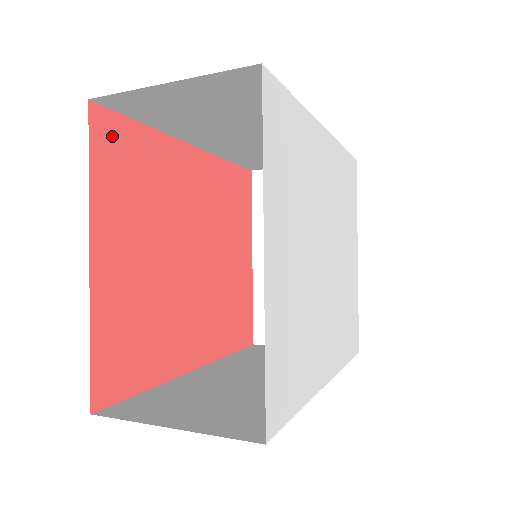
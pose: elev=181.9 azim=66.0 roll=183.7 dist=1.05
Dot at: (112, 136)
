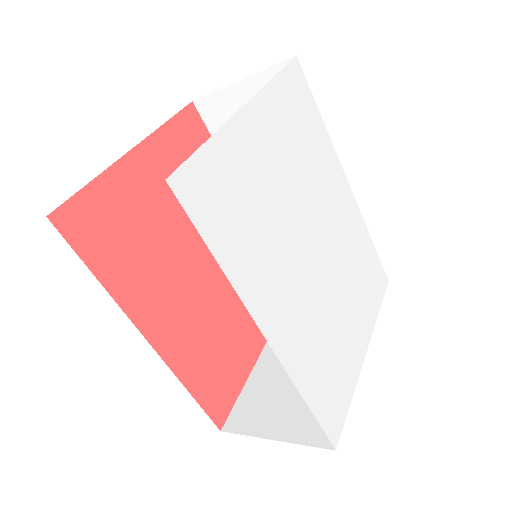
Dot at: (194, 129)
